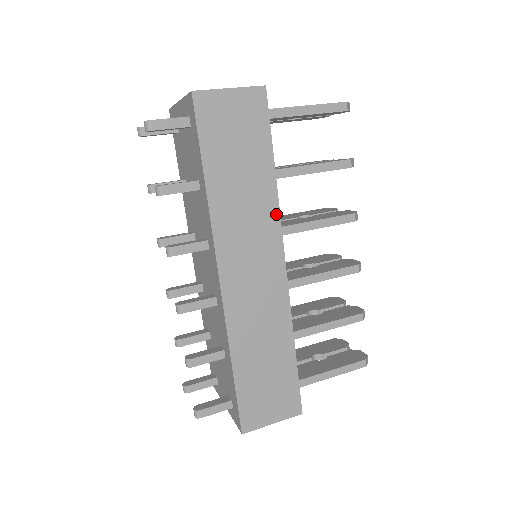
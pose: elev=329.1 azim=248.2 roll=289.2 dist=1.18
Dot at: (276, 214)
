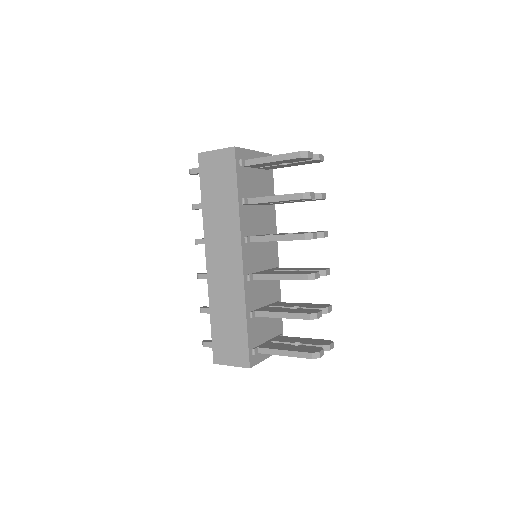
Dot at: (238, 226)
